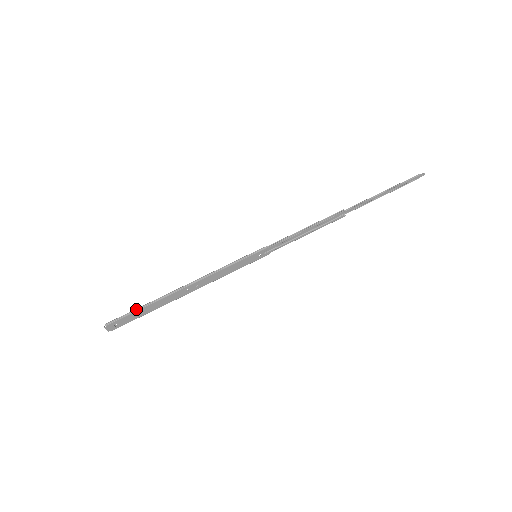
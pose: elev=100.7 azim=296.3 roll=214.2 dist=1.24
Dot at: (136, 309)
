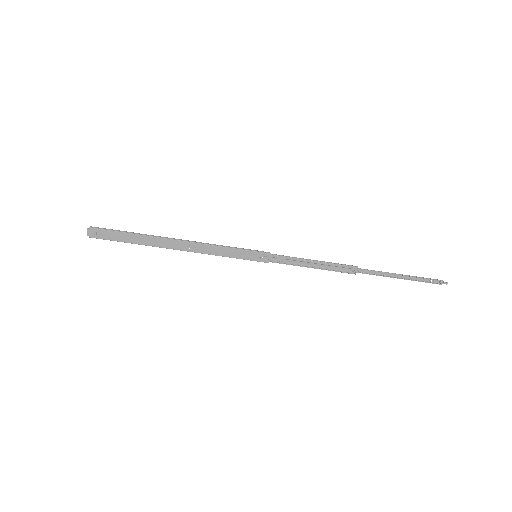
Dot at: (125, 231)
